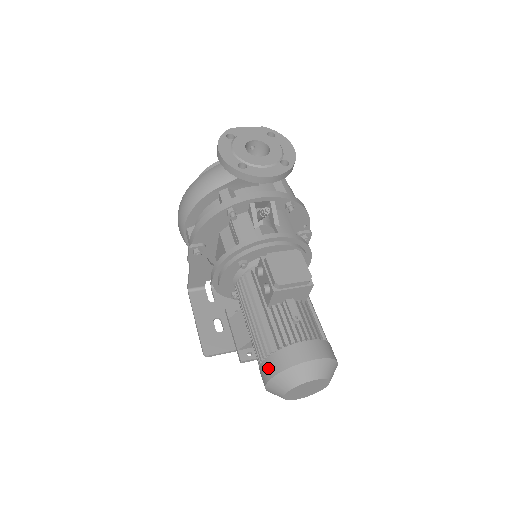
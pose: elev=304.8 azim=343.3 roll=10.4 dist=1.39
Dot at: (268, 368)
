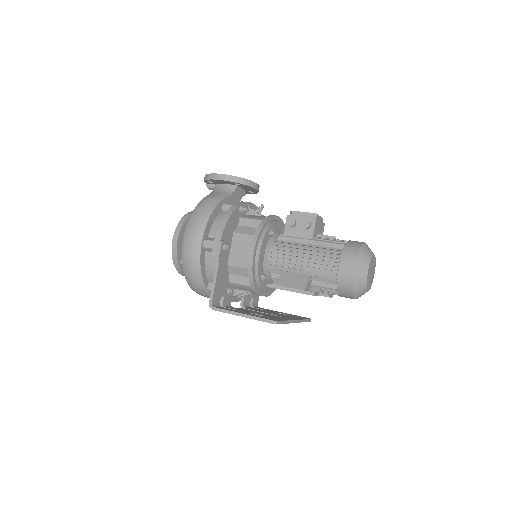
Dot at: (349, 256)
